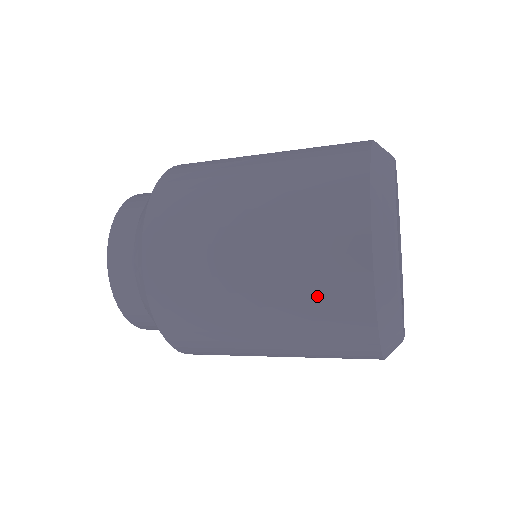
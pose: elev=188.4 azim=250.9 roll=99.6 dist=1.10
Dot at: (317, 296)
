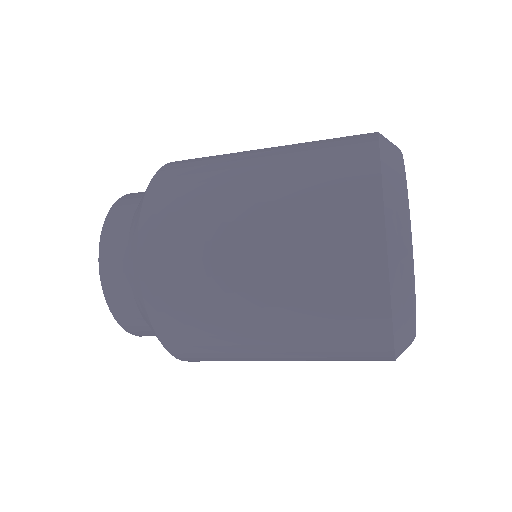
Dot at: (332, 324)
